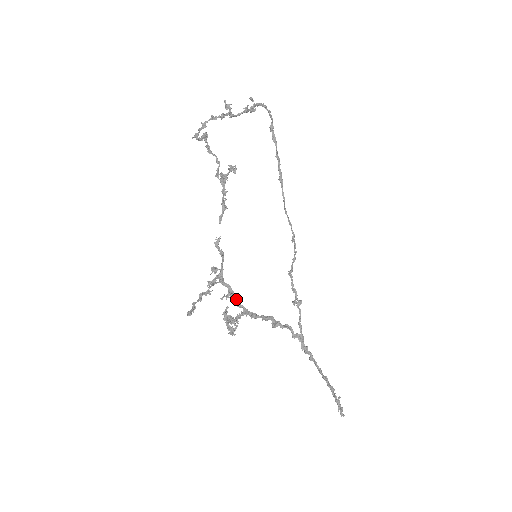
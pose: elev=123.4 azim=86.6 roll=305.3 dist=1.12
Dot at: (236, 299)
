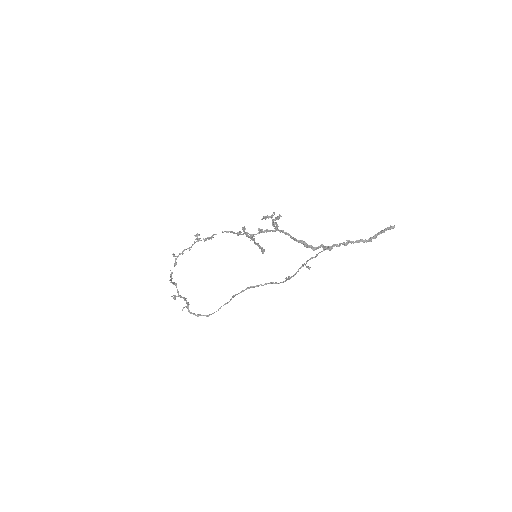
Dot at: (265, 231)
